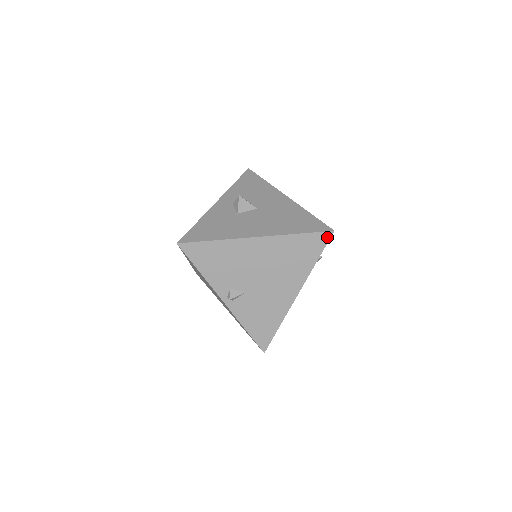
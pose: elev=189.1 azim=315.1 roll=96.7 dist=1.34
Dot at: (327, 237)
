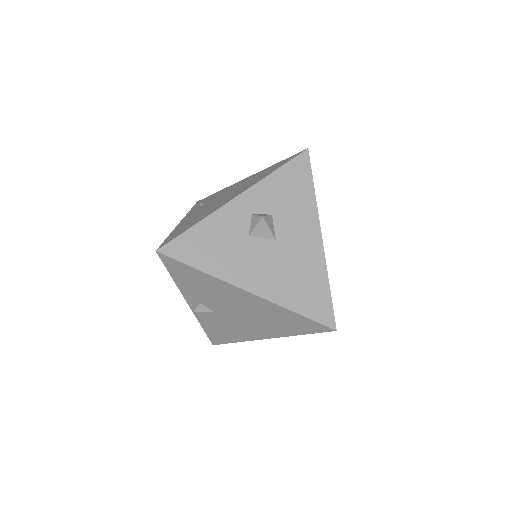
Dot at: (325, 330)
